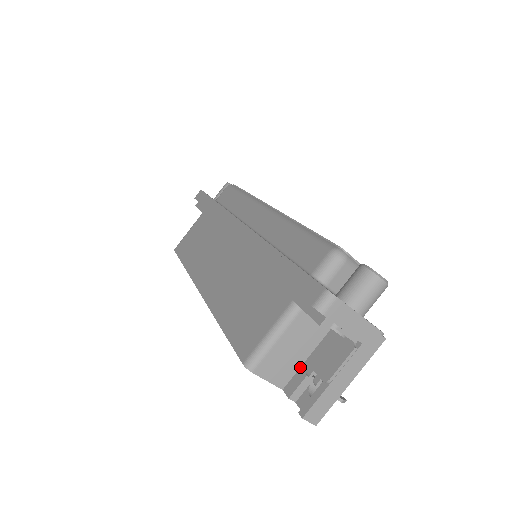
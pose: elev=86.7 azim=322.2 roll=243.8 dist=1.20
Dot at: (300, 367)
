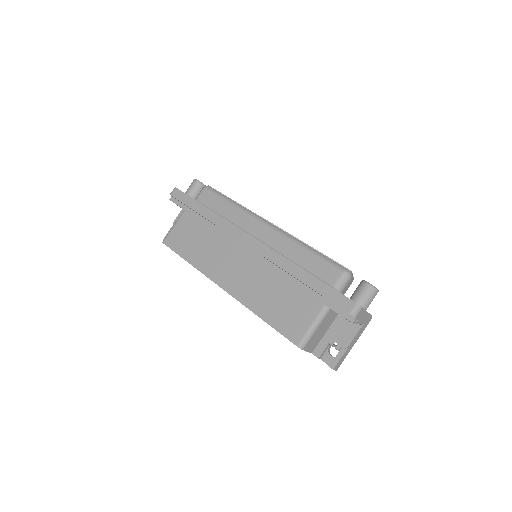
Dot at: (321, 339)
